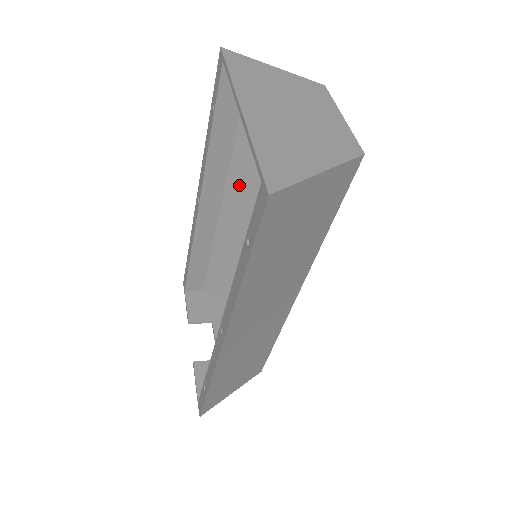
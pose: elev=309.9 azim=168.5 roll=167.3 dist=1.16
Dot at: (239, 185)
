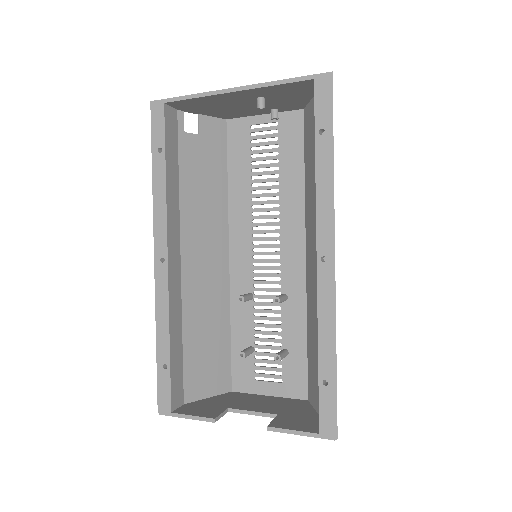
Dot at: (191, 228)
